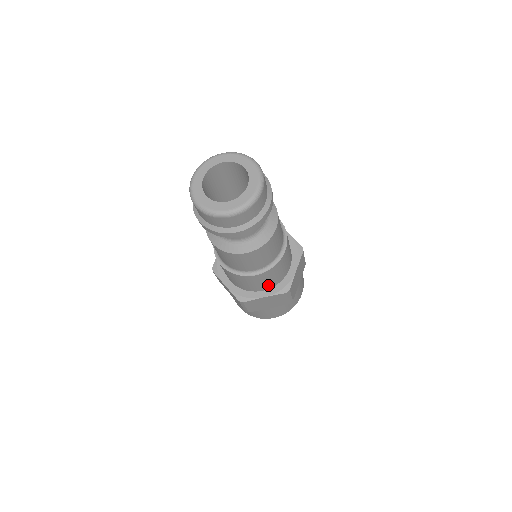
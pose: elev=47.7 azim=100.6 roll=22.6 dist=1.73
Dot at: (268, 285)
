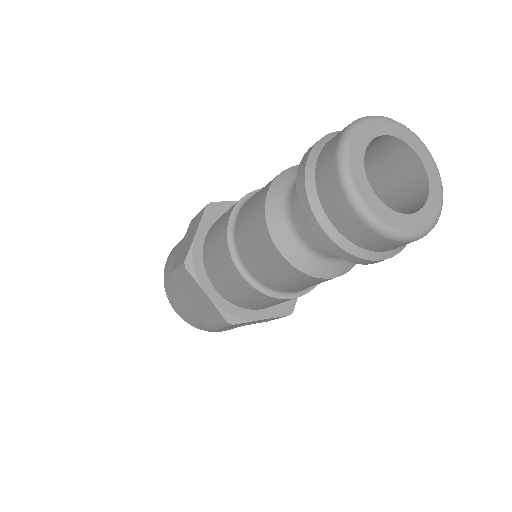
Dot at: occluded
